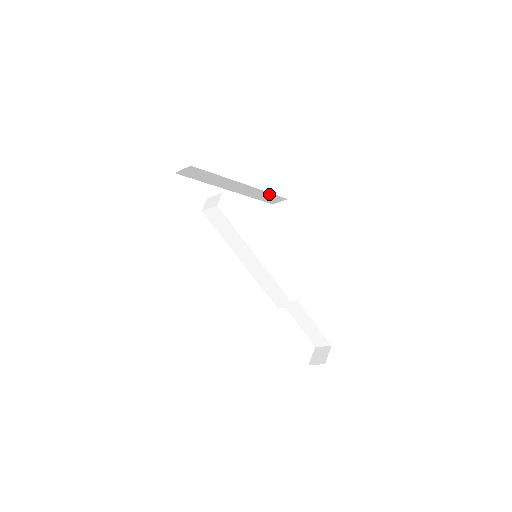
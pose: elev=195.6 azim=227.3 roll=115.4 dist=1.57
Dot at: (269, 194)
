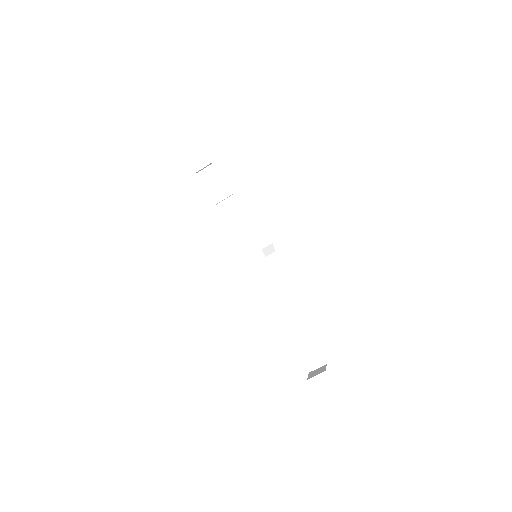
Dot at: (259, 230)
